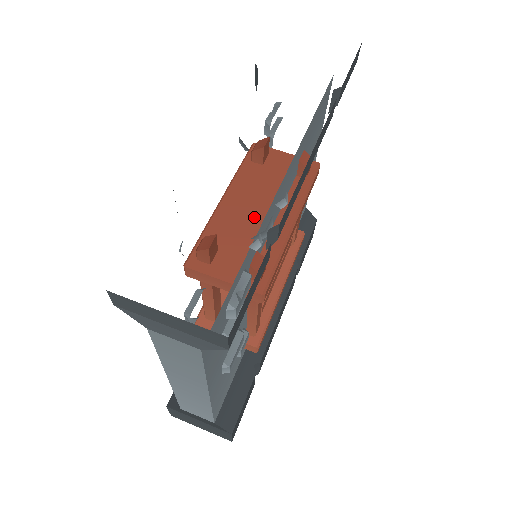
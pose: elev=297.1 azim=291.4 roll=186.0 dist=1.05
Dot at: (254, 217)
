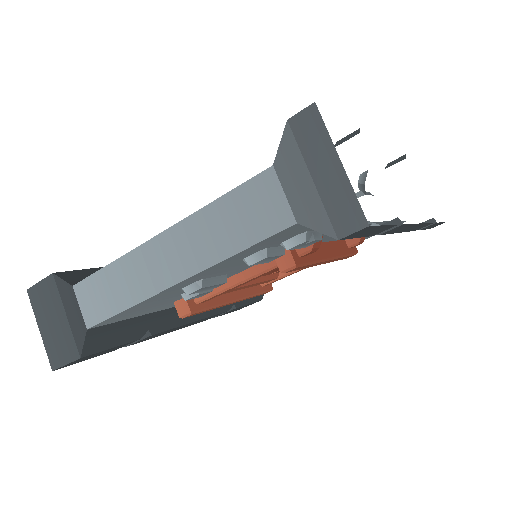
Dot at: occluded
